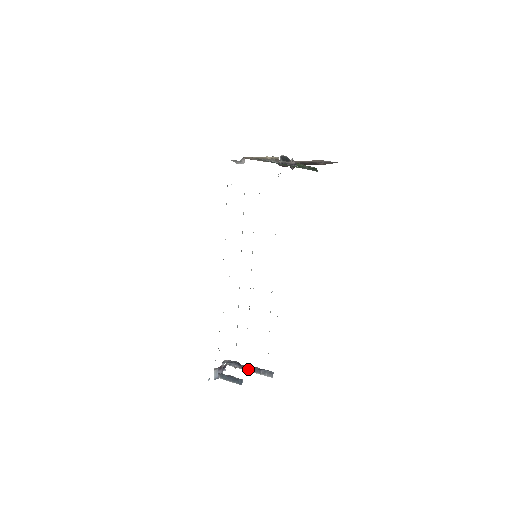
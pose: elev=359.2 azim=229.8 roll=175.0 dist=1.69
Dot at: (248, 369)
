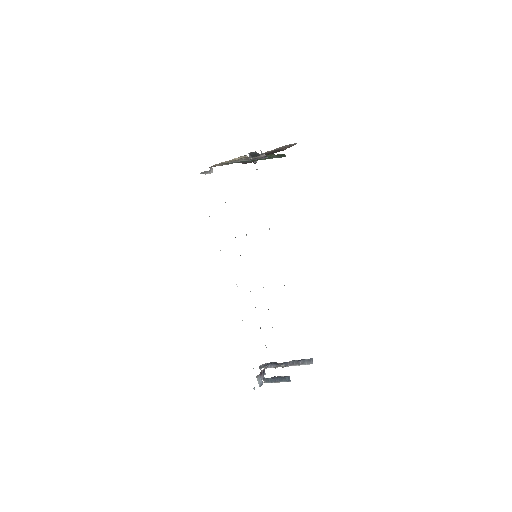
Dot at: (286, 365)
